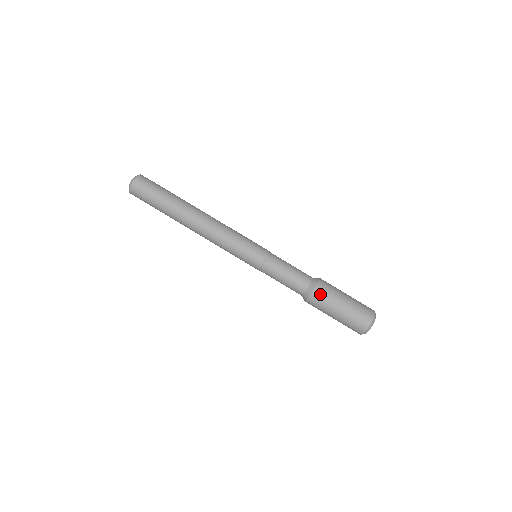
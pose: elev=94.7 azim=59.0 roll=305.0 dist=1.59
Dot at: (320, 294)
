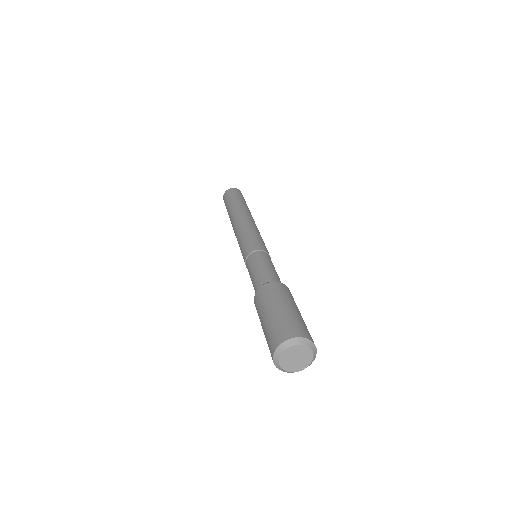
Dot at: (267, 289)
